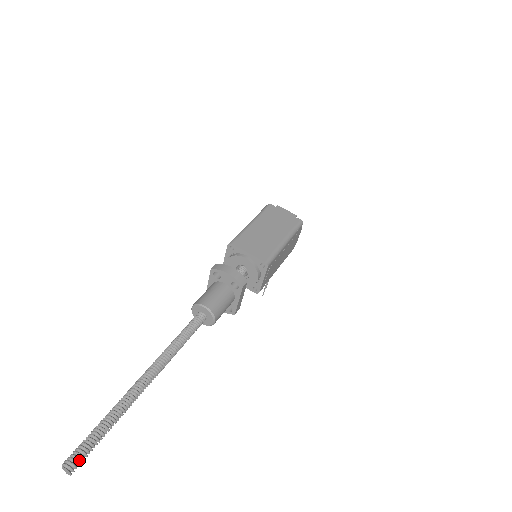
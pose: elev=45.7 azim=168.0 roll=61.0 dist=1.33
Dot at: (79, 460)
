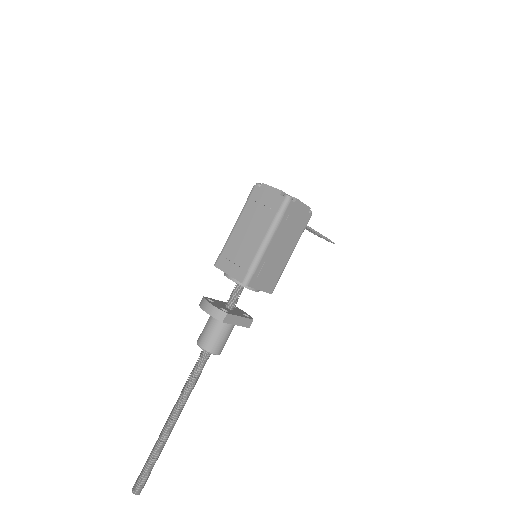
Dot at: (139, 486)
